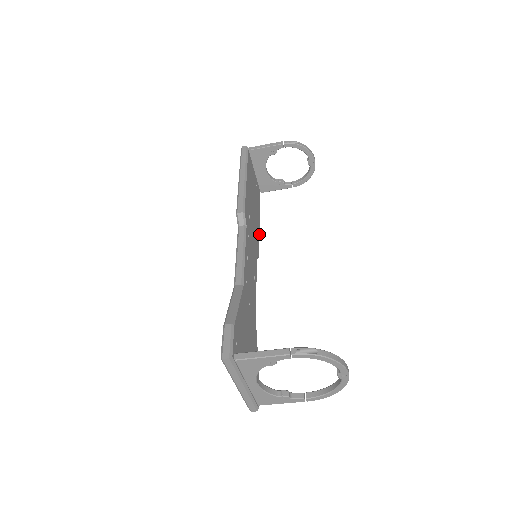
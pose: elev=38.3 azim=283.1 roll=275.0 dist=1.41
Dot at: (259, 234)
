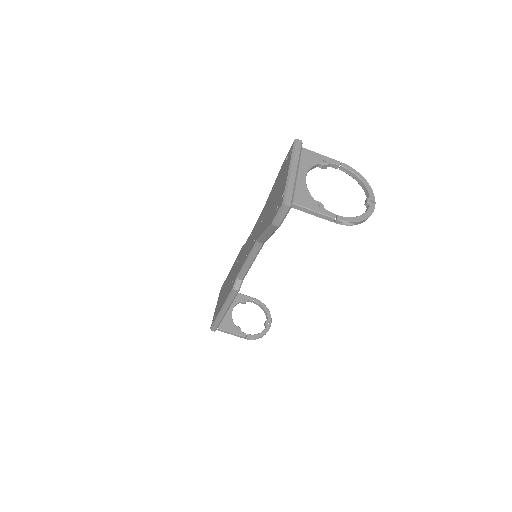
Dot at: occluded
